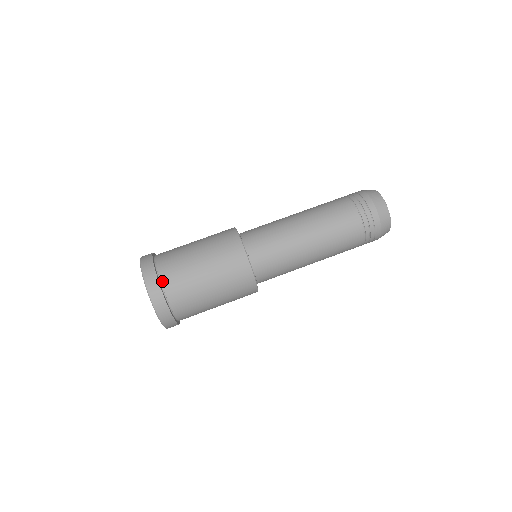
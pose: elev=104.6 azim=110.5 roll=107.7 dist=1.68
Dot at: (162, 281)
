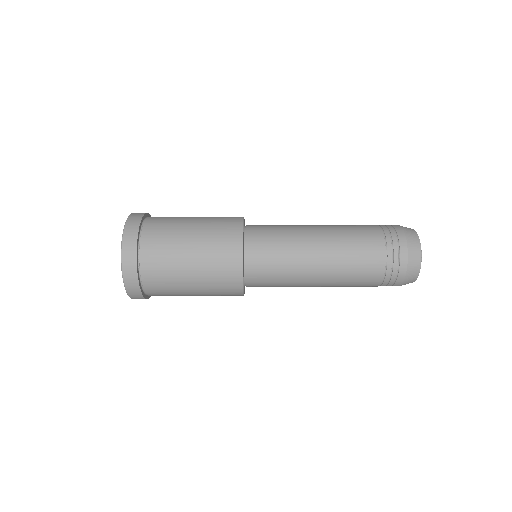
Dot at: (143, 229)
